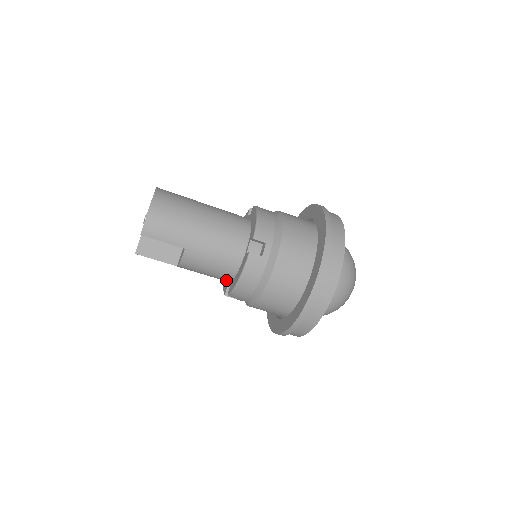
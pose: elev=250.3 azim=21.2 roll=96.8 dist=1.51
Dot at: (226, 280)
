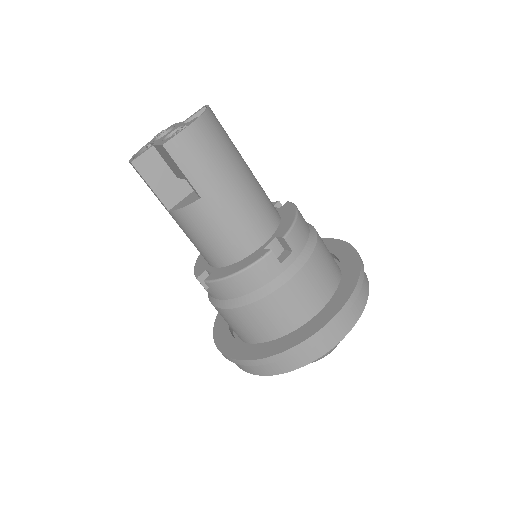
Dot at: (212, 262)
